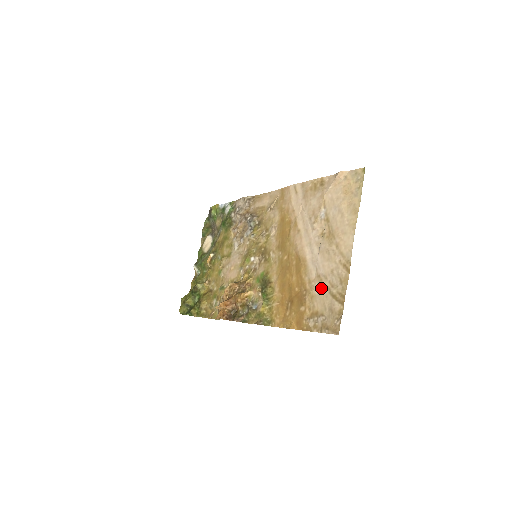
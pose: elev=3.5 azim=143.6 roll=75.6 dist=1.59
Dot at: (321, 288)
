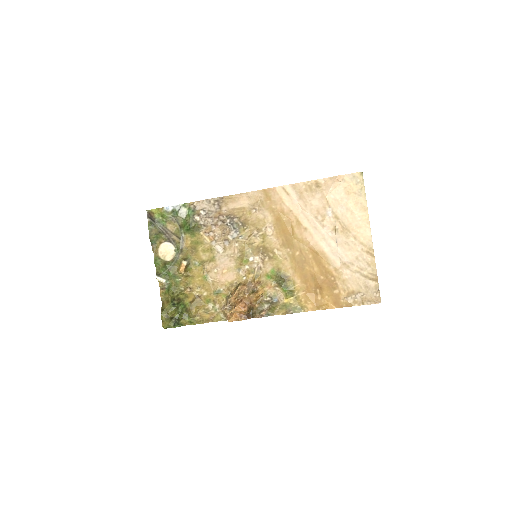
Dot at: (351, 273)
